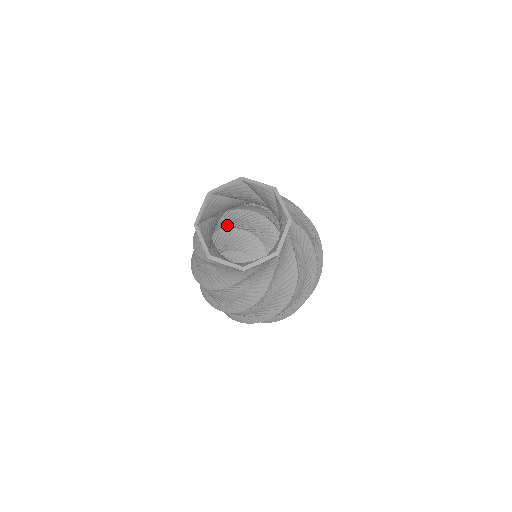
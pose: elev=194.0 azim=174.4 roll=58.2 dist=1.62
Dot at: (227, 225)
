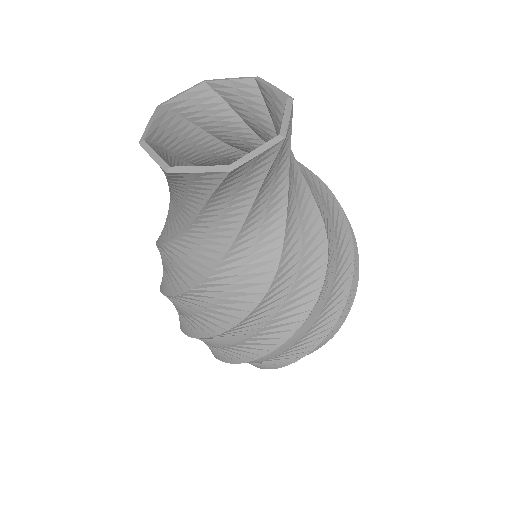
Dot at: occluded
